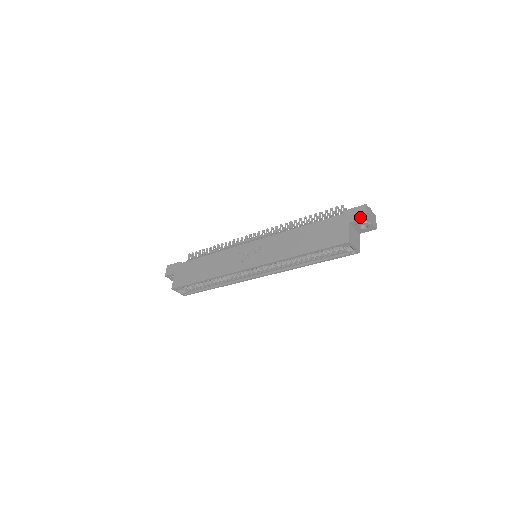
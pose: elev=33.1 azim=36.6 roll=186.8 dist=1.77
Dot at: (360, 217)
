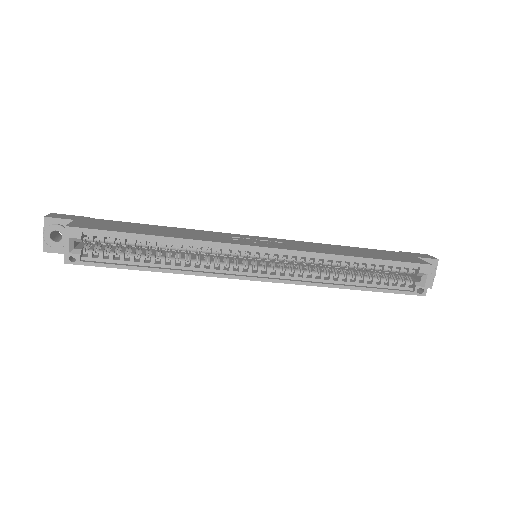
Dot at: (430, 257)
